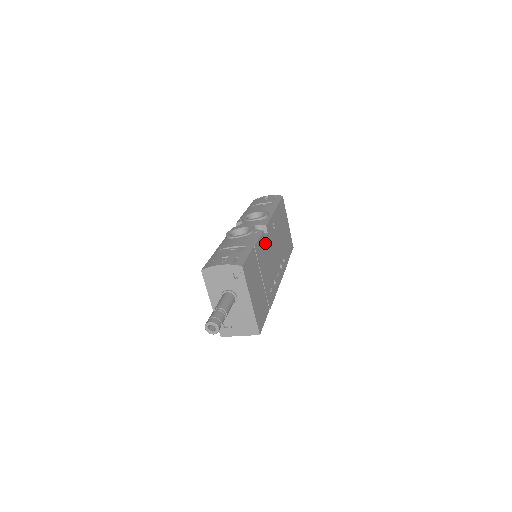
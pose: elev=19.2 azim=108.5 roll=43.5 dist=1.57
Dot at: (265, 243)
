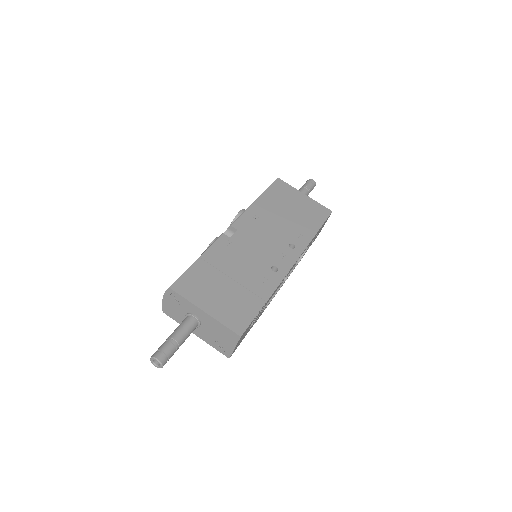
Dot at: (232, 242)
